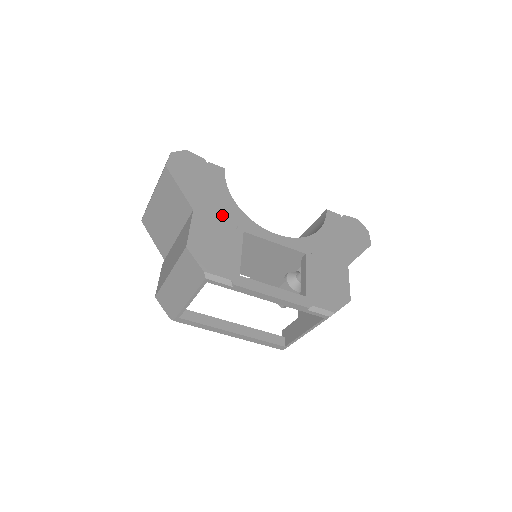
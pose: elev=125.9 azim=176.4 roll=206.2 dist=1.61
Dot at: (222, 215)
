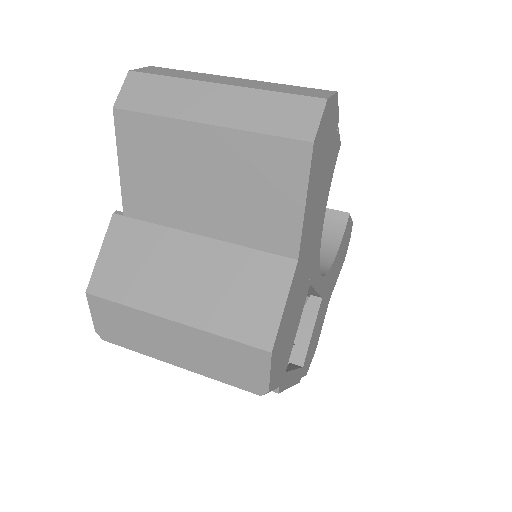
Dot at: (310, 259)
